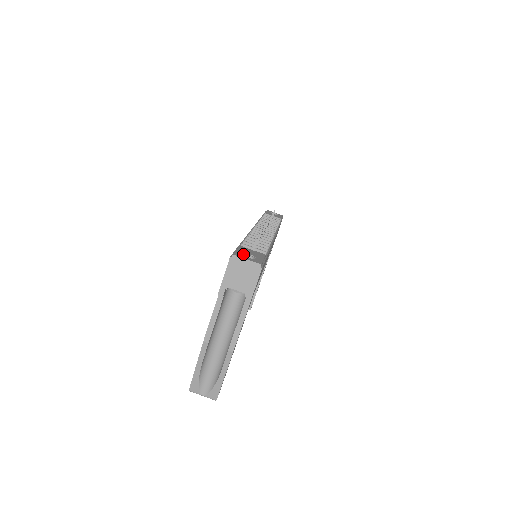
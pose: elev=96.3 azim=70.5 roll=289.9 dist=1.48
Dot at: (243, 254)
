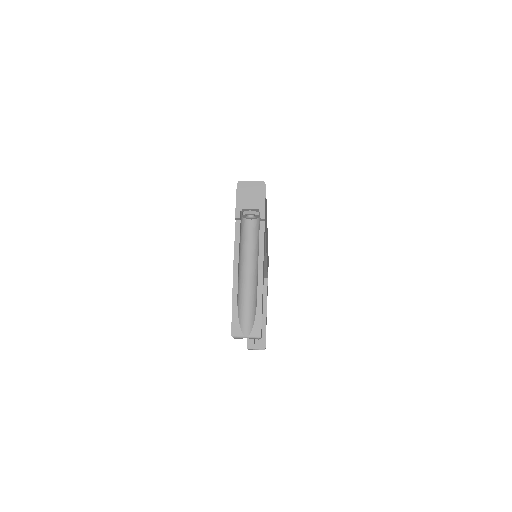
Dot at: occluded
